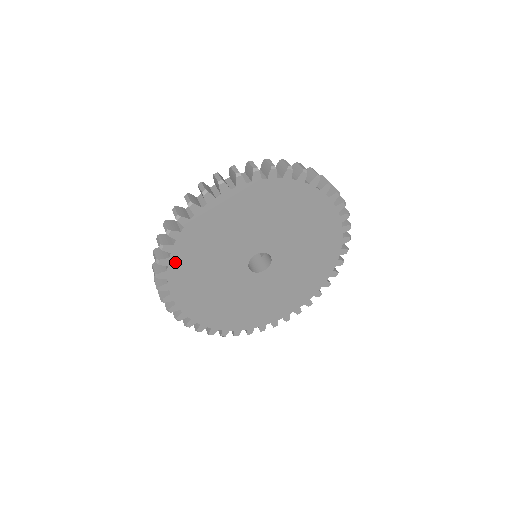
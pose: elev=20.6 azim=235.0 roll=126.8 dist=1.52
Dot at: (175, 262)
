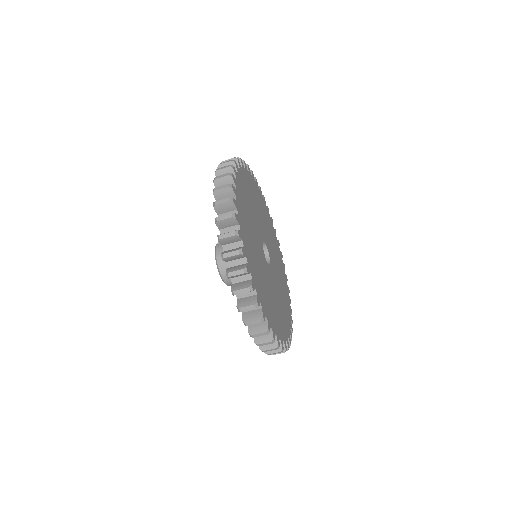
Dot at: (239, 181)
